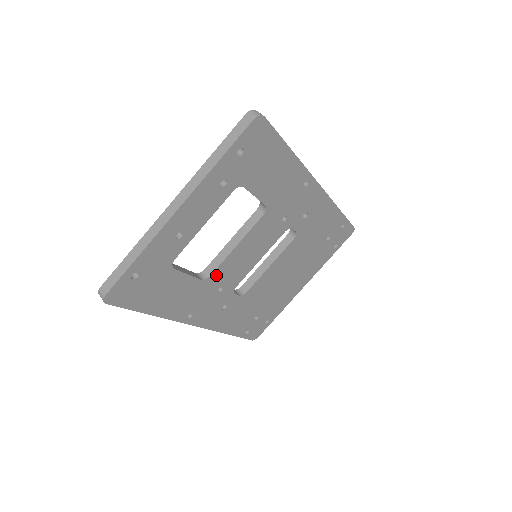
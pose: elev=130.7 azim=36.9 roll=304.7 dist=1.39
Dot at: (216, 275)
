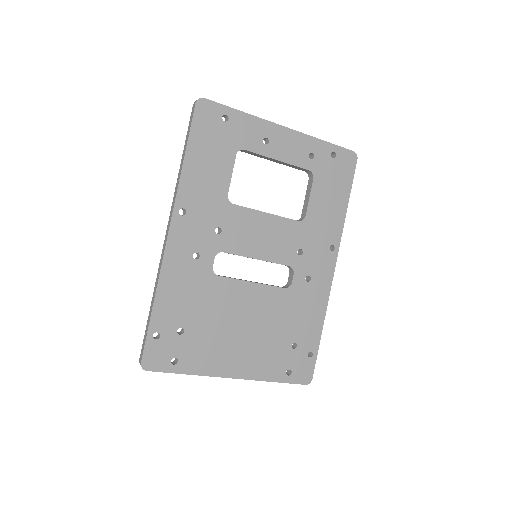
Dot at: (234, 212)
